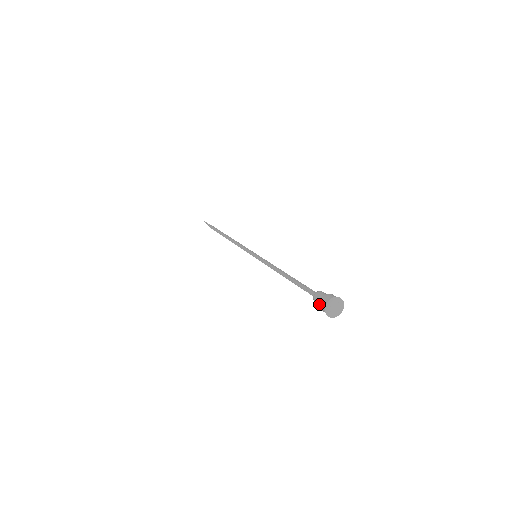
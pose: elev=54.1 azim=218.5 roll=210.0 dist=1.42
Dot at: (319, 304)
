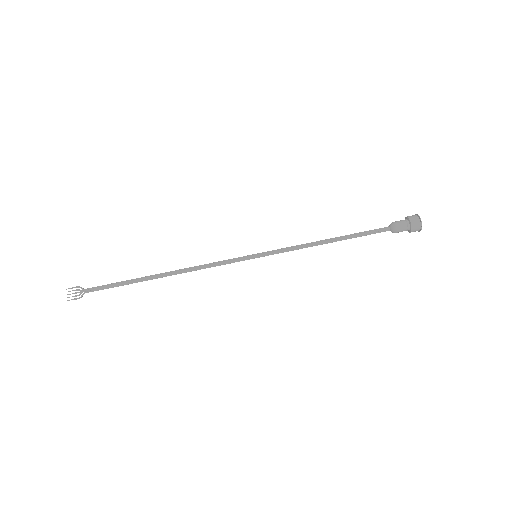
Dot at: (404, 222)
